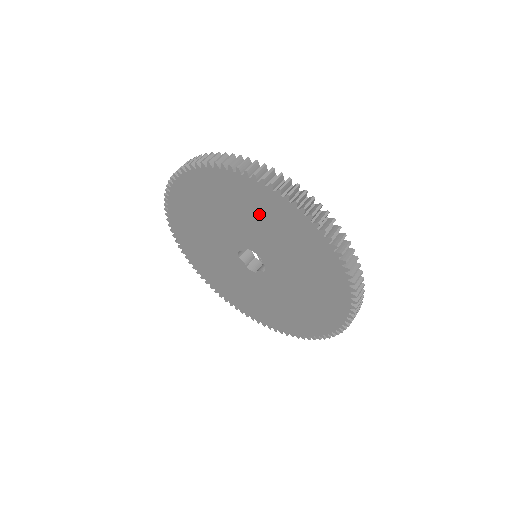
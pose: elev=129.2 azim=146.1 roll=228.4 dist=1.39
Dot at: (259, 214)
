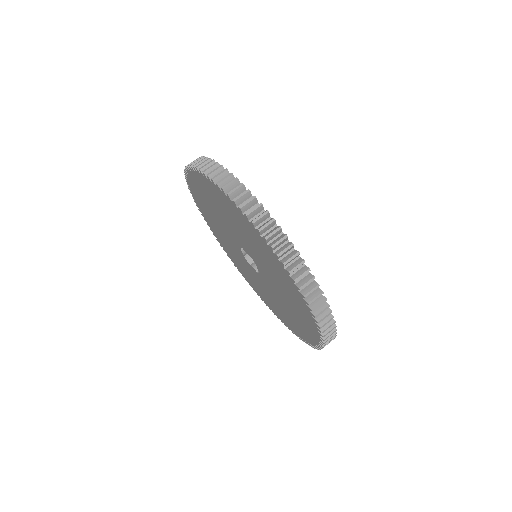
Dot at: (270, 264)
